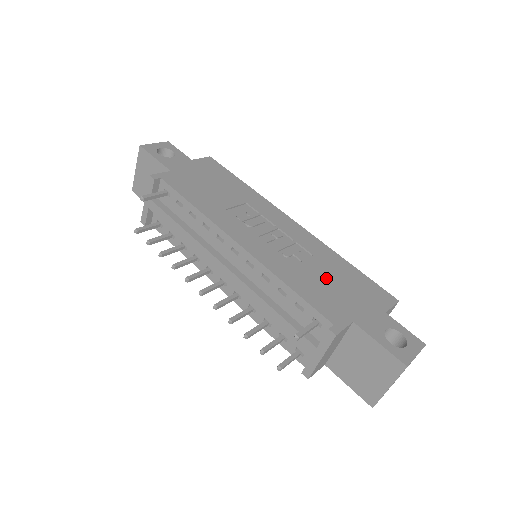
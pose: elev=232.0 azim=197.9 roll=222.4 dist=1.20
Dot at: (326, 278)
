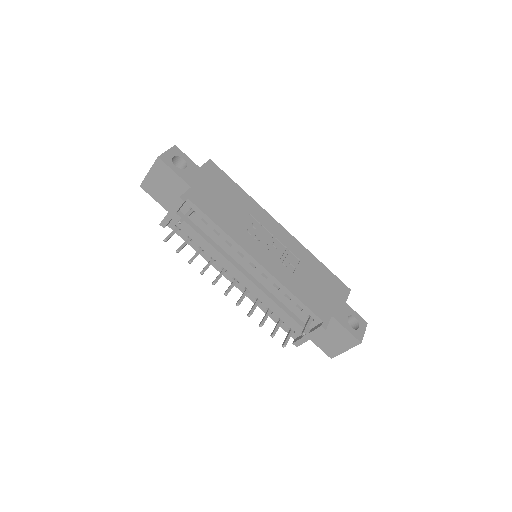
Dot at: (312, 281)
